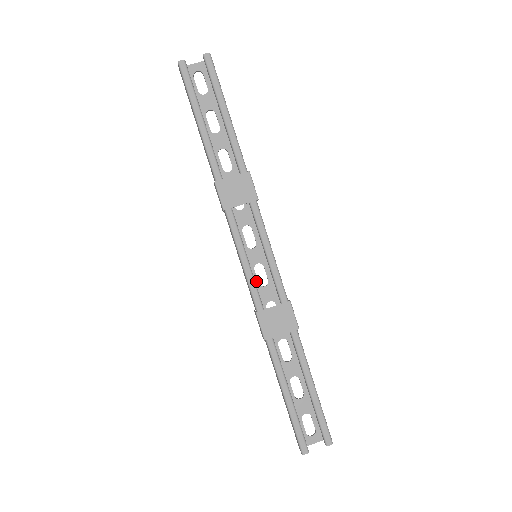
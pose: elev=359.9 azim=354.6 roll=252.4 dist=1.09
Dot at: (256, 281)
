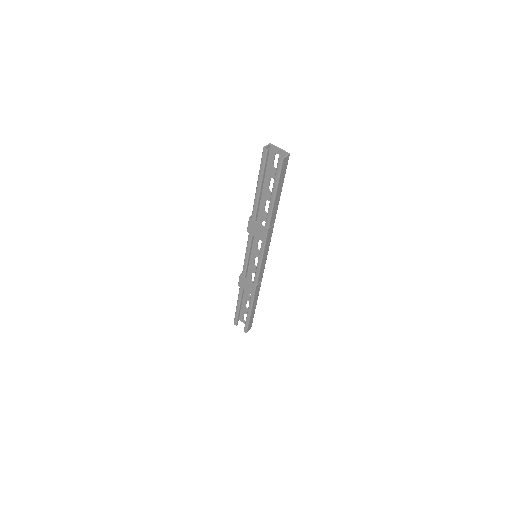
Dot at: (253, 262)
